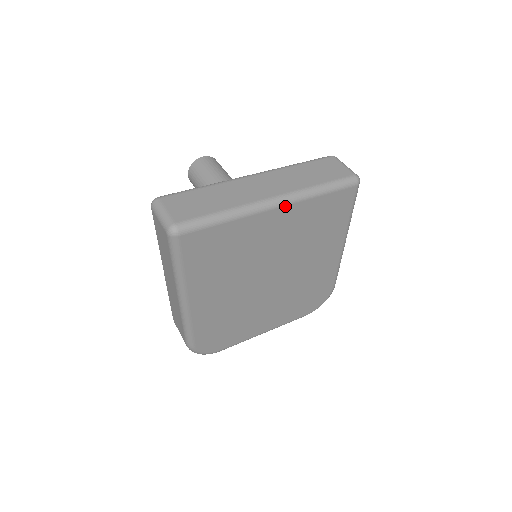
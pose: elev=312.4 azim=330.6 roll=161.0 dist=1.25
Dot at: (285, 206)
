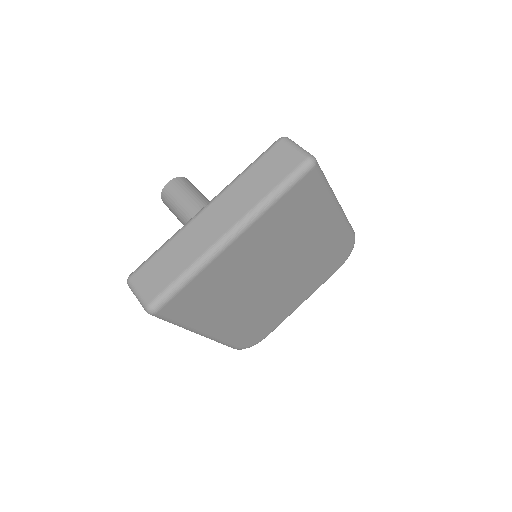
Dot at: (244, 232)
